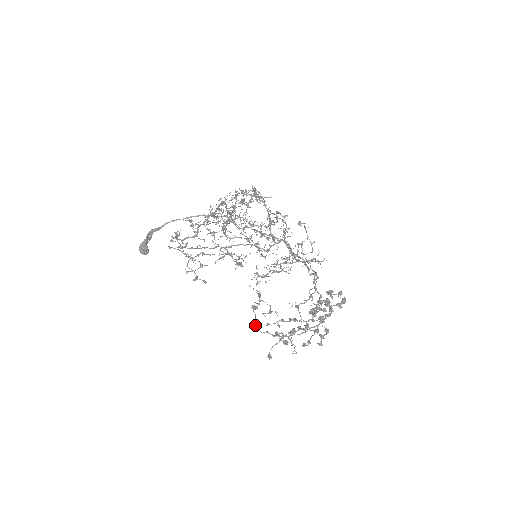
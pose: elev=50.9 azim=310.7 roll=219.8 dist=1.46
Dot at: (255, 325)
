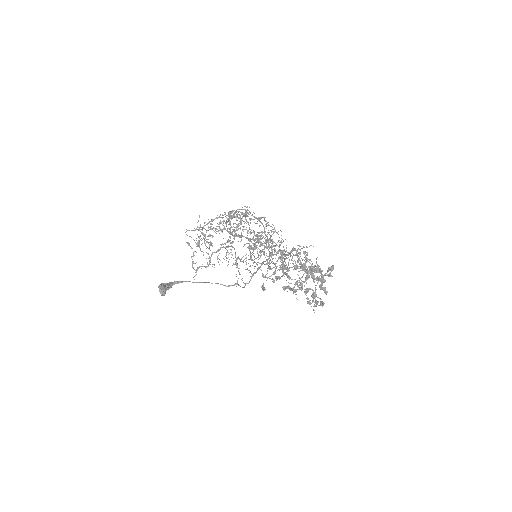
Dot at: (250, 255)
